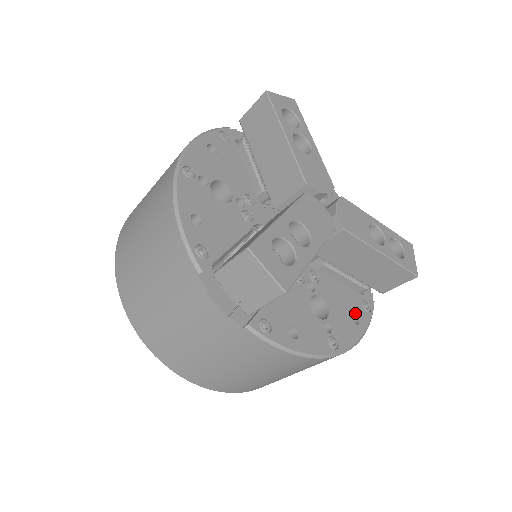
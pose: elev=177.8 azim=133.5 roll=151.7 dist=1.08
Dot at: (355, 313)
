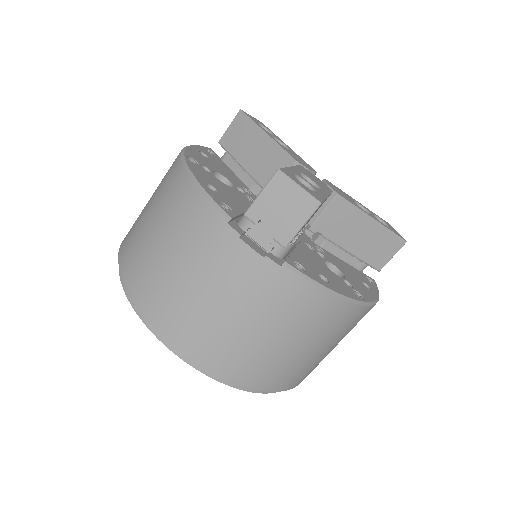
Dot at: (364, 282)
